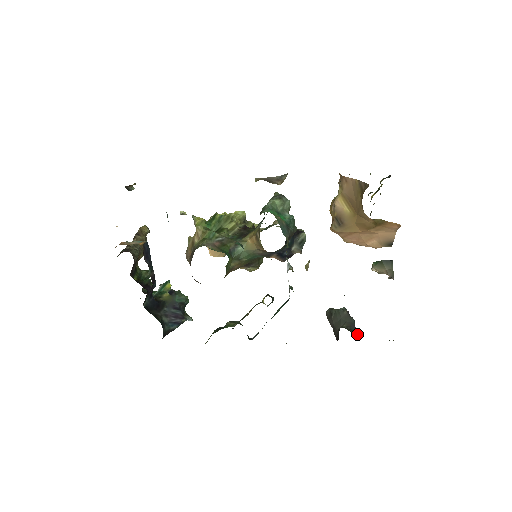
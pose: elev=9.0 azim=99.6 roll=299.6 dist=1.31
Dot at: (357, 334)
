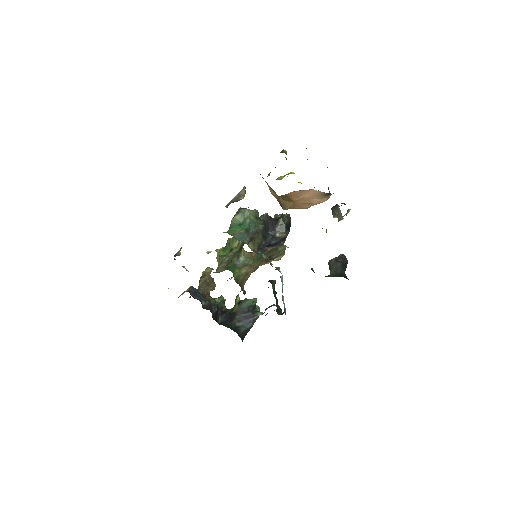
Dot at: (340, 275)
